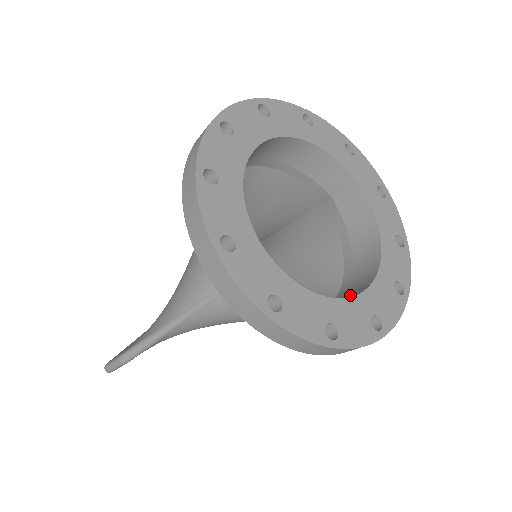
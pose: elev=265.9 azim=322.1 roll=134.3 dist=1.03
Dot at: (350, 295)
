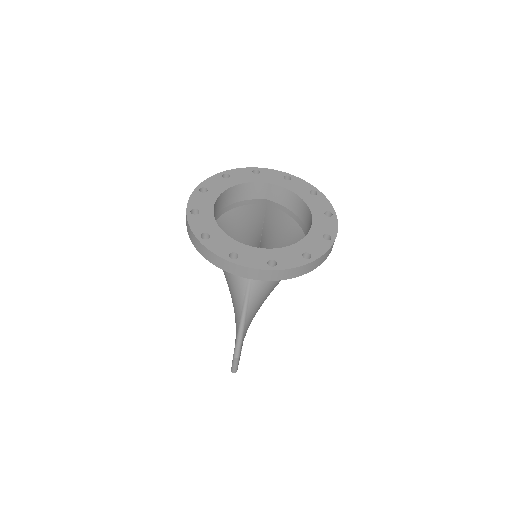
Dot at: occluded
